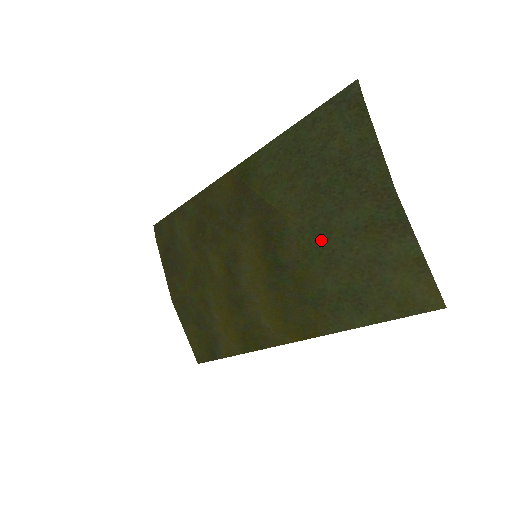
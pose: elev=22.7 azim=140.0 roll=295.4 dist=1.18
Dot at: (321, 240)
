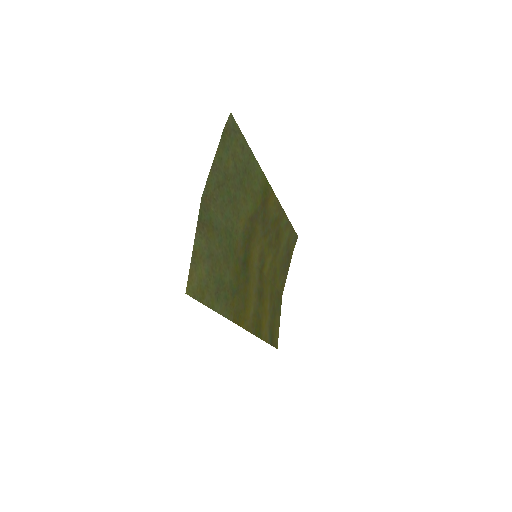
Dot at: (229, 239)
